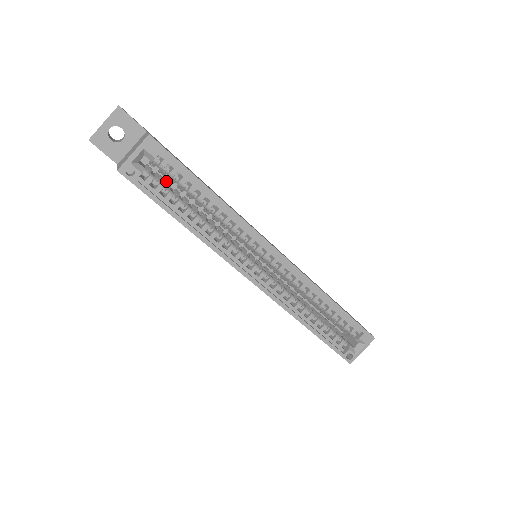
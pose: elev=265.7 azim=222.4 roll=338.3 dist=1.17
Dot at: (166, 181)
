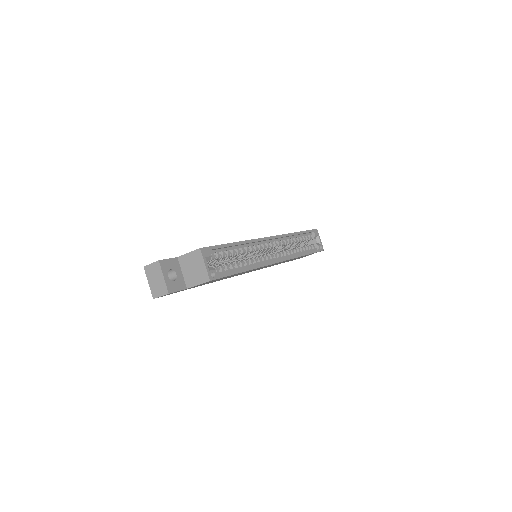
Dot at: (215, 265)
